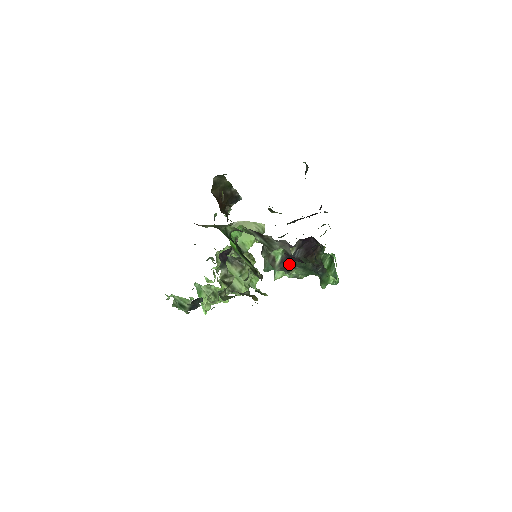
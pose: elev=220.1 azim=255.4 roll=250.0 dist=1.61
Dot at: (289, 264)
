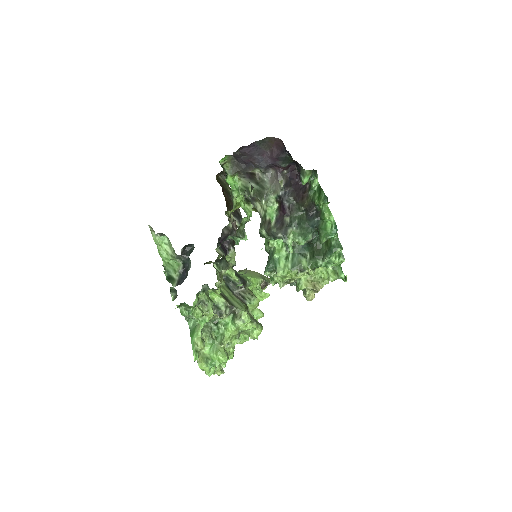
Dot at: (284, 223)
